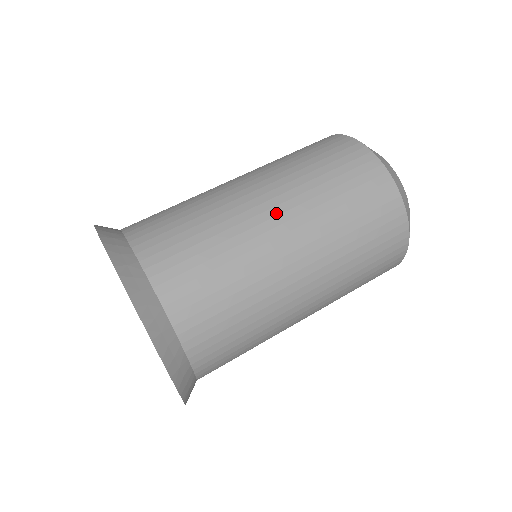
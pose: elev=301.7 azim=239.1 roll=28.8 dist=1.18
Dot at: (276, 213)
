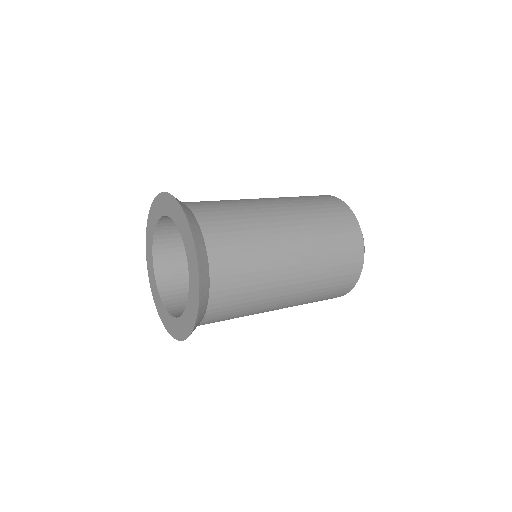
Dot at: (284, 214)
